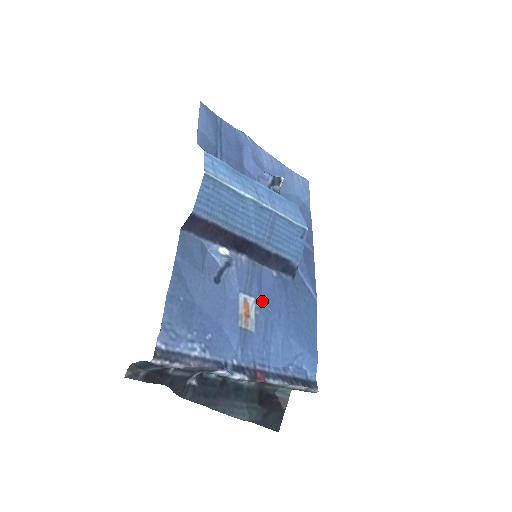
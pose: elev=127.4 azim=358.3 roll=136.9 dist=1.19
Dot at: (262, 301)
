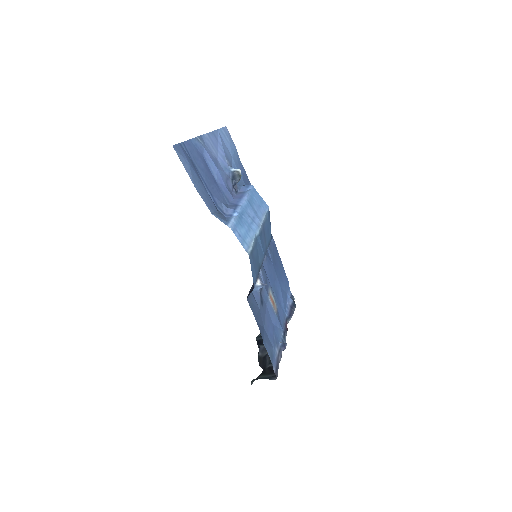
Dot at: (270, 283)
